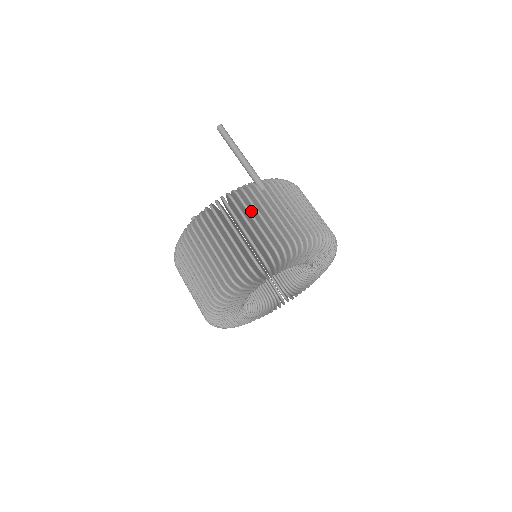
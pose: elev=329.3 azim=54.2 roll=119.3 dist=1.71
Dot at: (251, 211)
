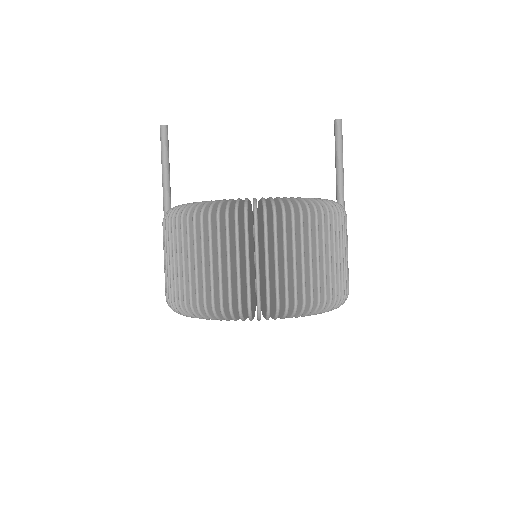
Dot at: occluded
